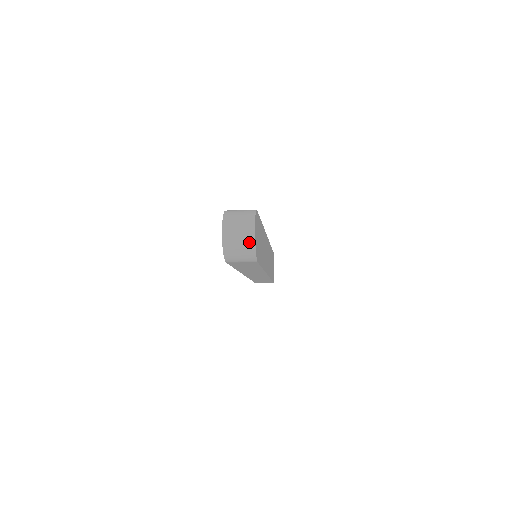
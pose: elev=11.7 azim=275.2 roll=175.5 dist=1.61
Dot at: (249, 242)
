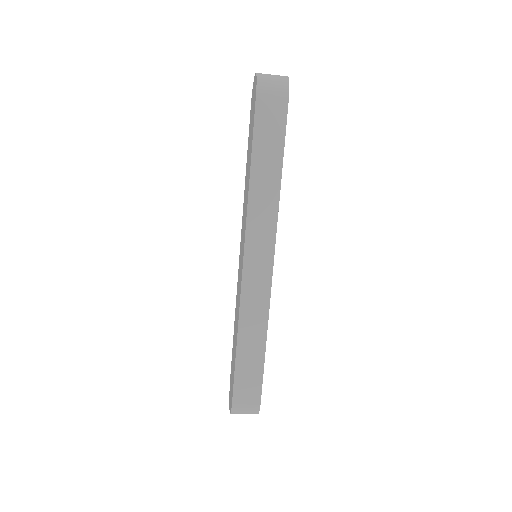
Dot at: (282, 76)
